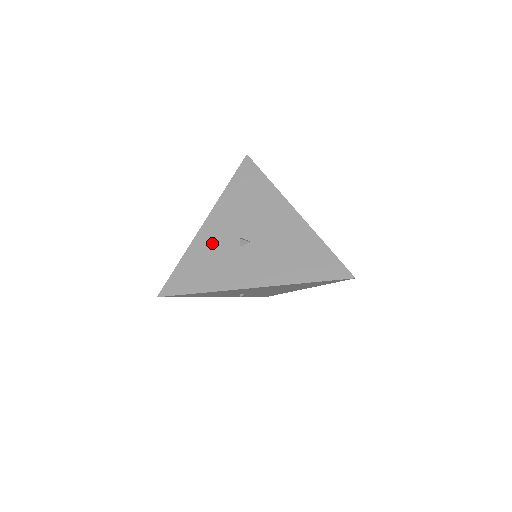
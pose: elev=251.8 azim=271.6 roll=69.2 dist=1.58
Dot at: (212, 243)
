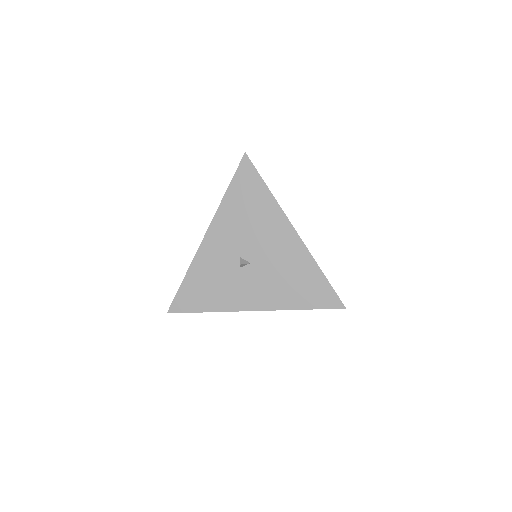
Dot at: (213, 262)
